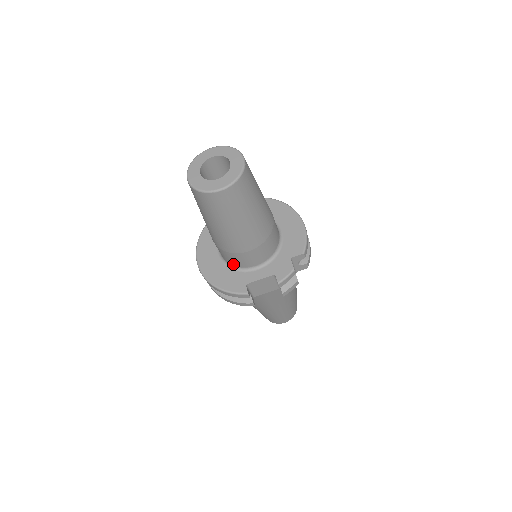
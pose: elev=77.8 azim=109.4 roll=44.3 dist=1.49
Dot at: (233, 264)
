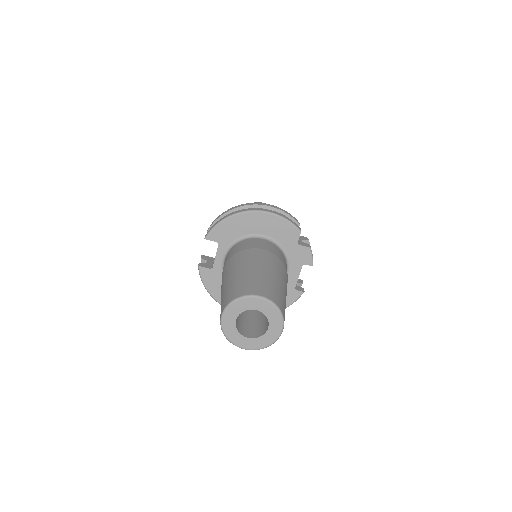
Dot at: occluded
